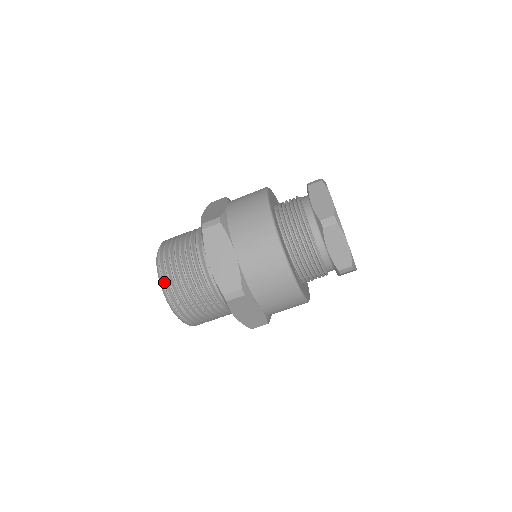
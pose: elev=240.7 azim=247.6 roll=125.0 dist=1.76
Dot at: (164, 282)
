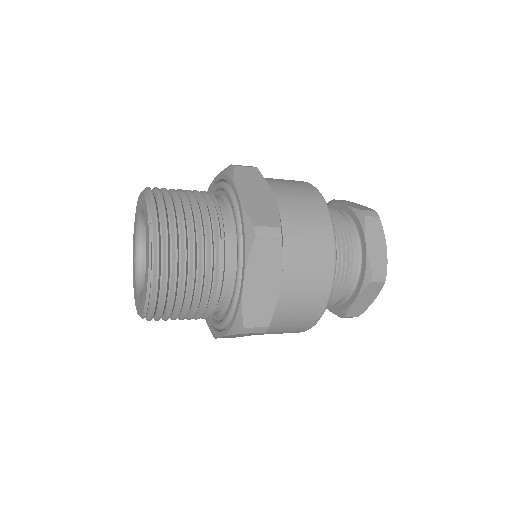
Dot at: occluded
